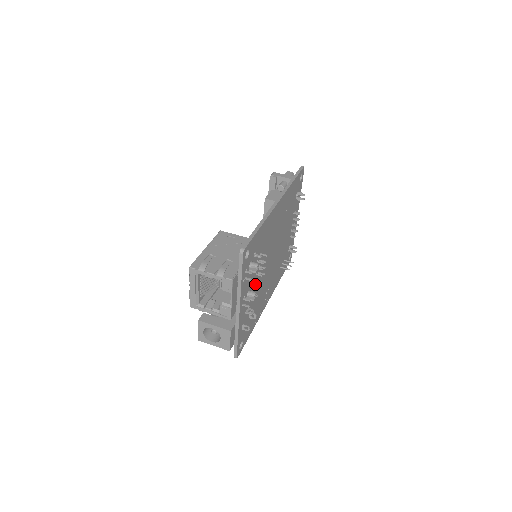
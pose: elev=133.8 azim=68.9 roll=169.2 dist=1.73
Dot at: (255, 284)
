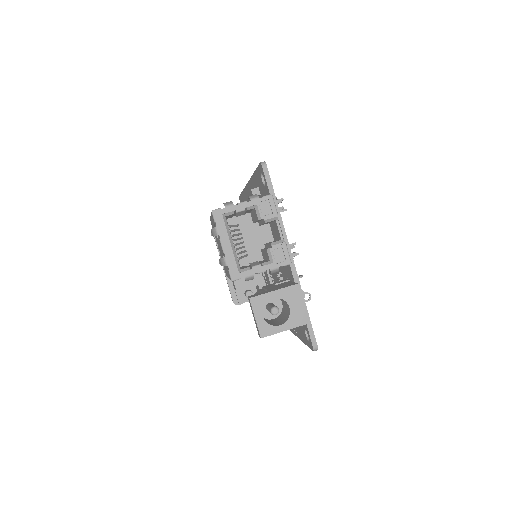
Dot at: occluded
